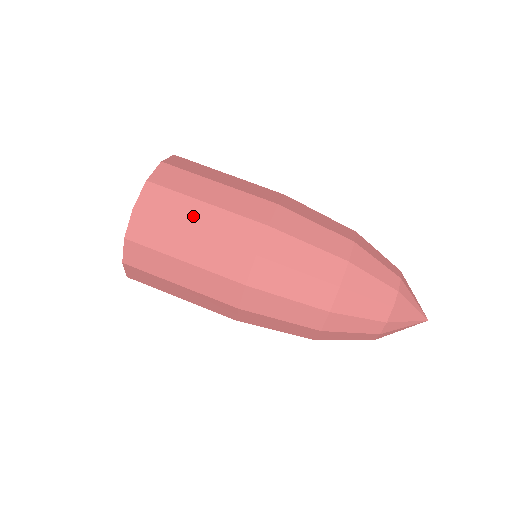
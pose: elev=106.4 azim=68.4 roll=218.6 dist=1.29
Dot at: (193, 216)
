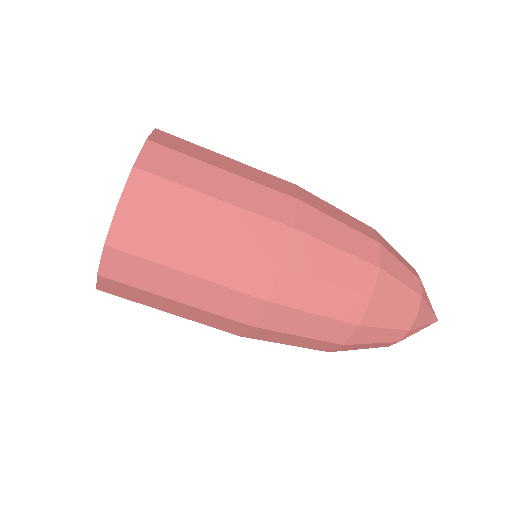
Dot at: occluded
